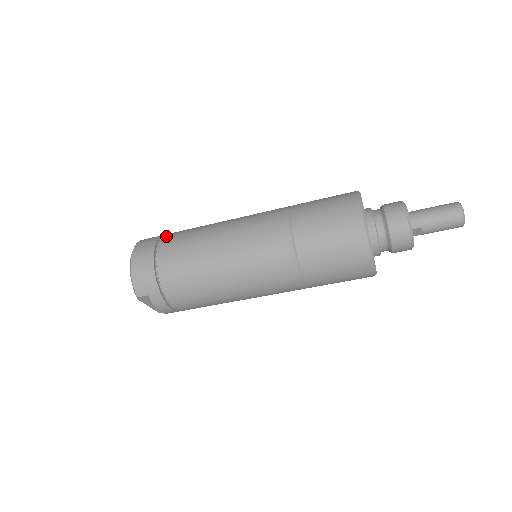
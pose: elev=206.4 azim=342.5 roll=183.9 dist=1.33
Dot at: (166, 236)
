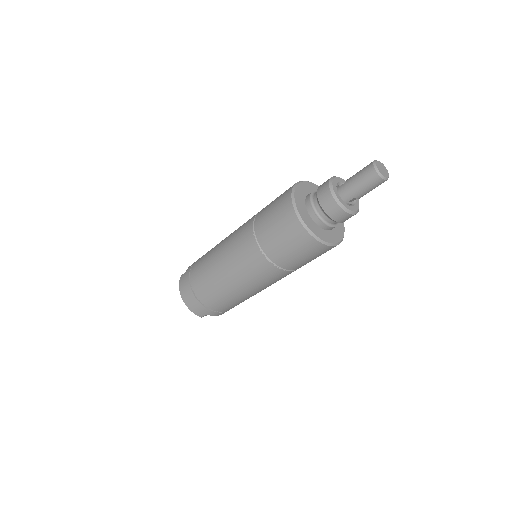
Dot at: (192, 272)
